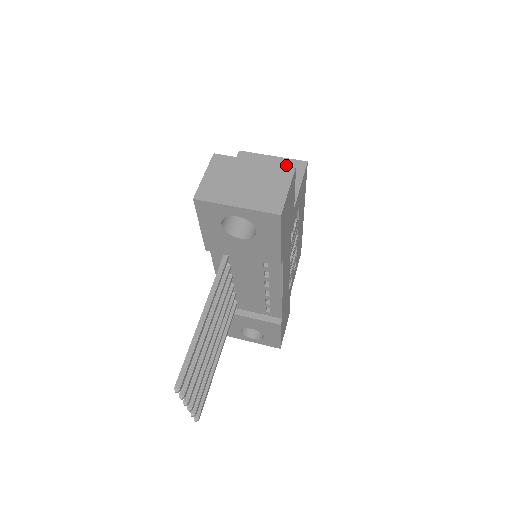
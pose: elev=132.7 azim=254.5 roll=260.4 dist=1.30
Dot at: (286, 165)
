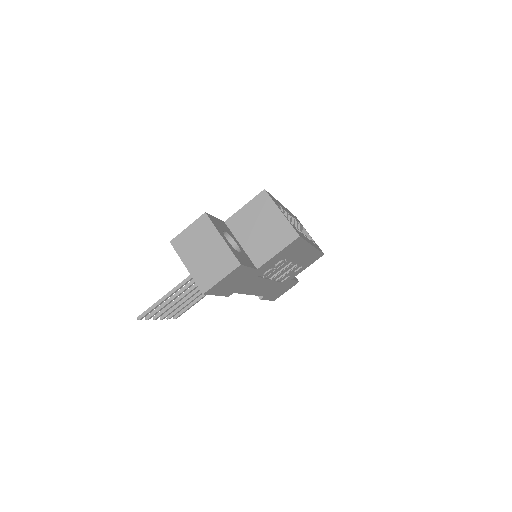
Dot at: (236, 258)
